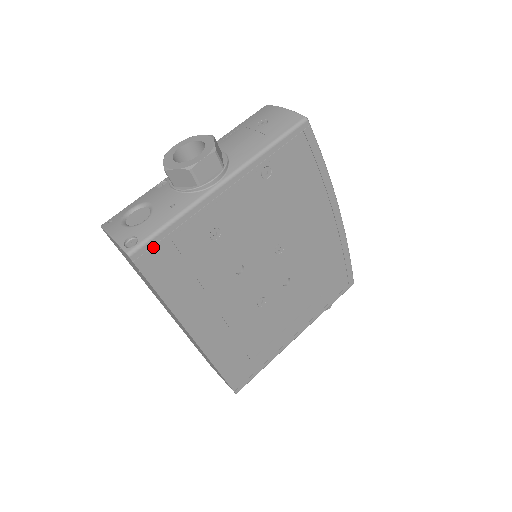
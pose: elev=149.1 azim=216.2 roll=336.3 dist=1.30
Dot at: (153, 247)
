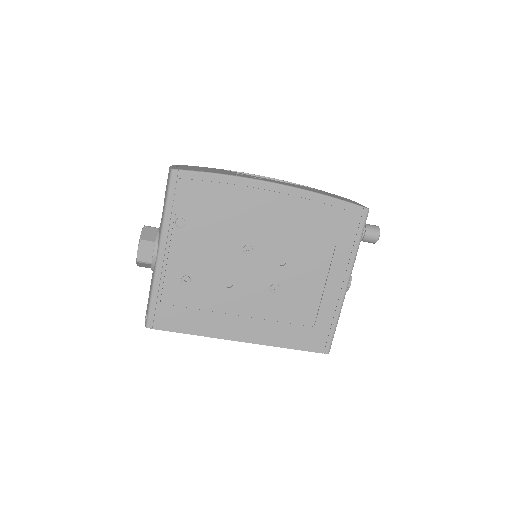
Dot at: (155, 314)
